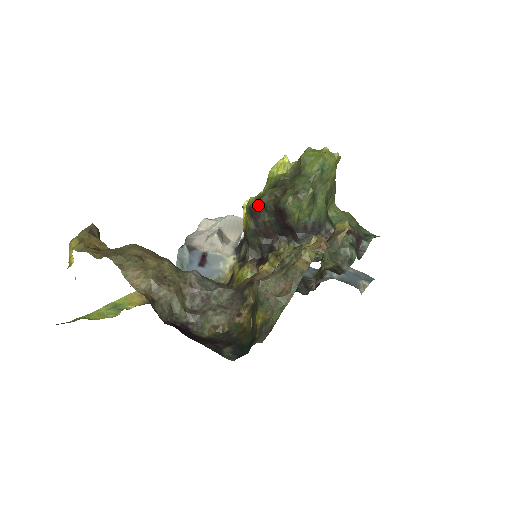
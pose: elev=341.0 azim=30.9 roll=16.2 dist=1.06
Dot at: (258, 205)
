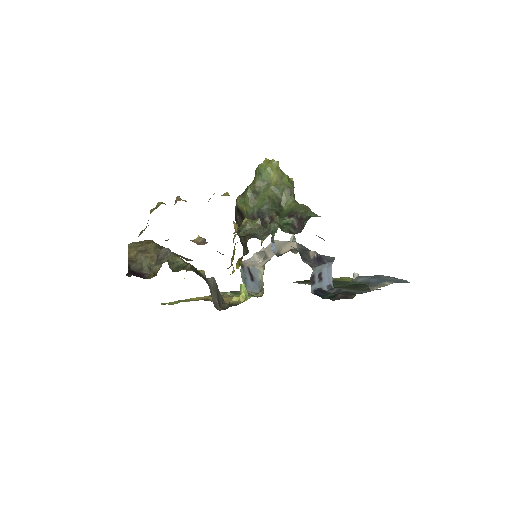
Dot at: (235, 212)
